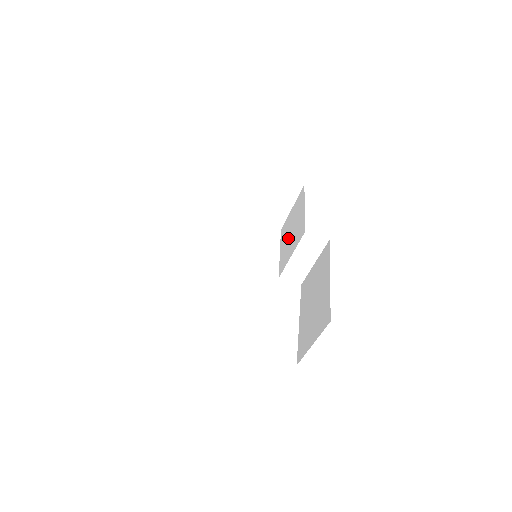
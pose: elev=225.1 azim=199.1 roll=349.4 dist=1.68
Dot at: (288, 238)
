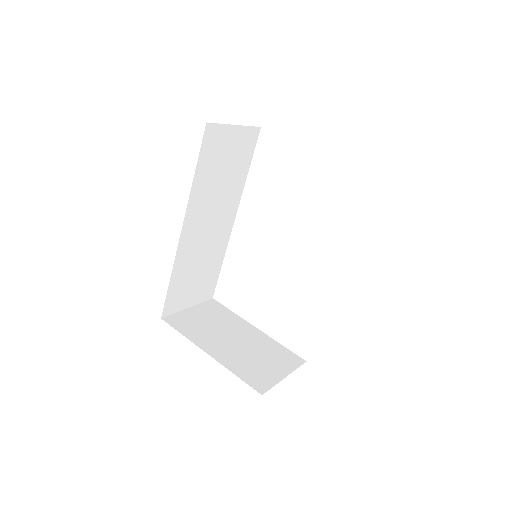
Dot at: occluded
